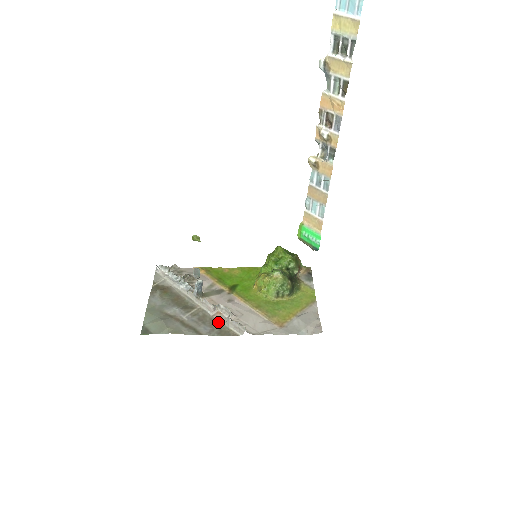
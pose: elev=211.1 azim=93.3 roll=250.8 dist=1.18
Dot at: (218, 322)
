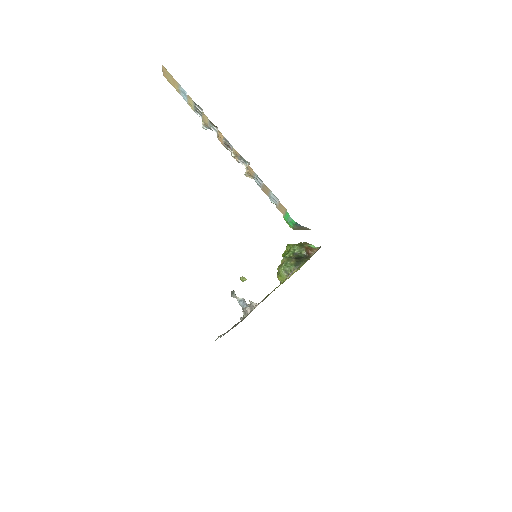
Dot at: occluded
